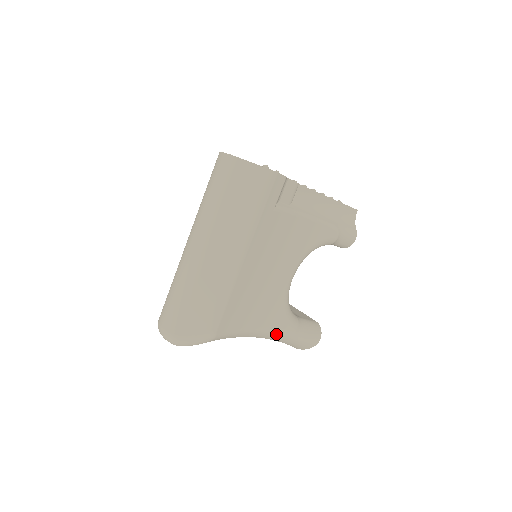
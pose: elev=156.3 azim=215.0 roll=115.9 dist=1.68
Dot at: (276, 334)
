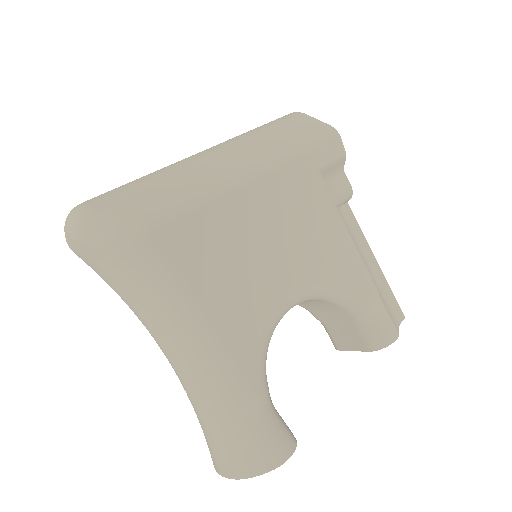
Dot at: (225, 370)
